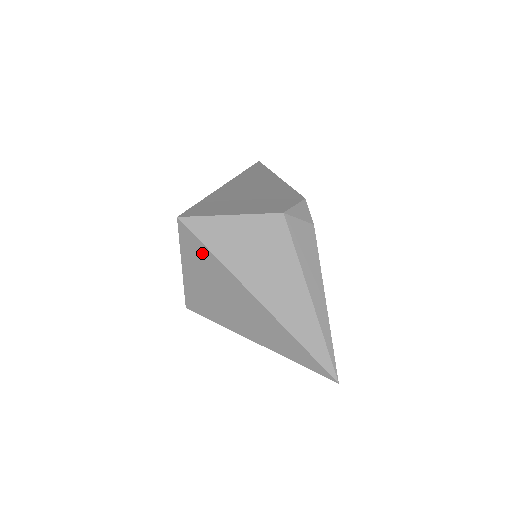
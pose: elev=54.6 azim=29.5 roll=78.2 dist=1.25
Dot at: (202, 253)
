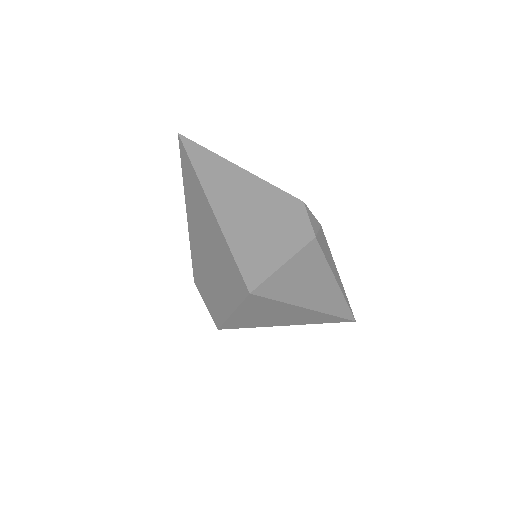
Dot at: (267, 304)
